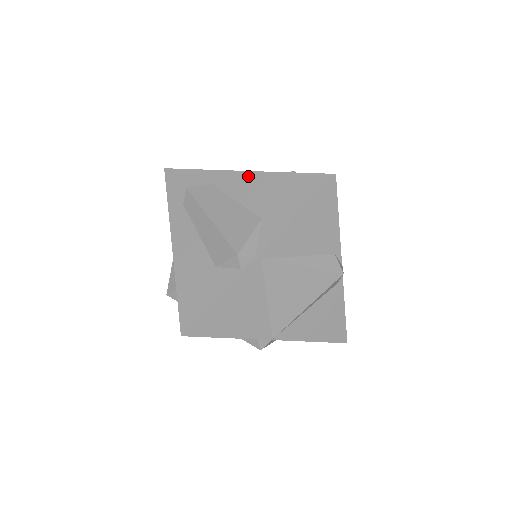
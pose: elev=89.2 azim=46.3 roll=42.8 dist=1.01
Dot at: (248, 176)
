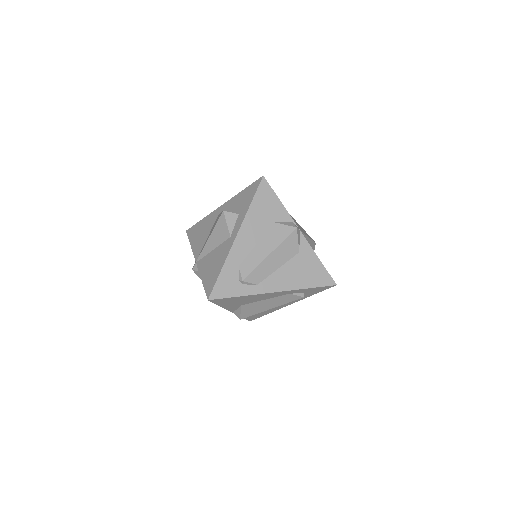
Dot at: occluded
